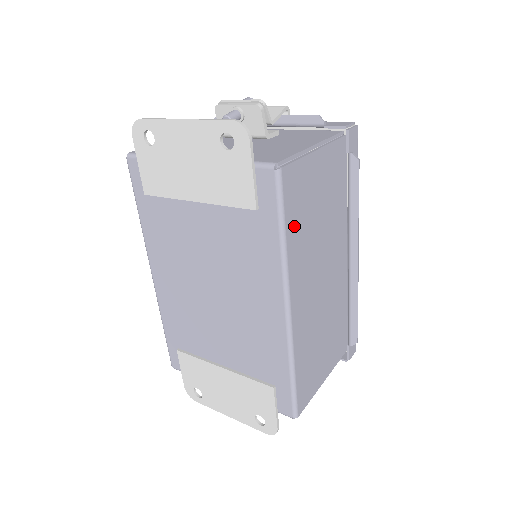
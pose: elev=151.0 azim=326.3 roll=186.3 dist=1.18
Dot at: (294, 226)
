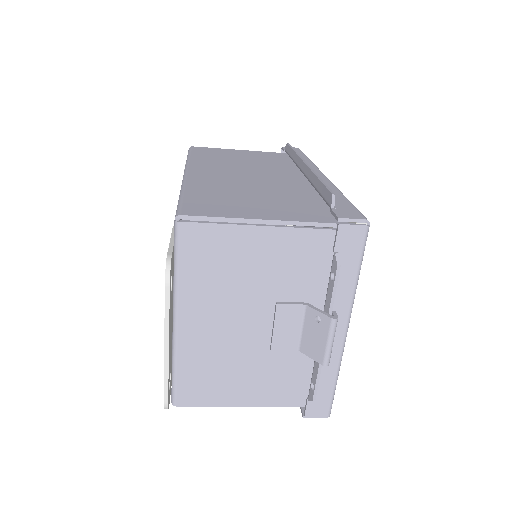
Dot at: (203, 157)
